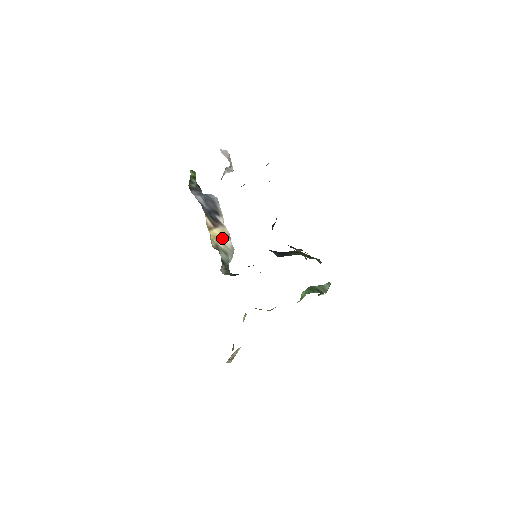
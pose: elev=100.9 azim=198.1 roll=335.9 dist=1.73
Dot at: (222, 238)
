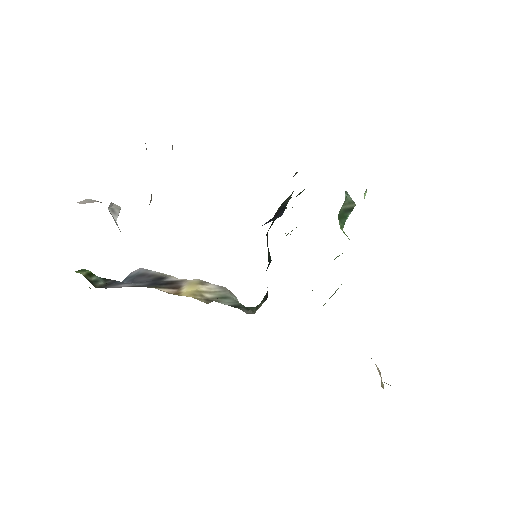
Dot at: (200, 289)
